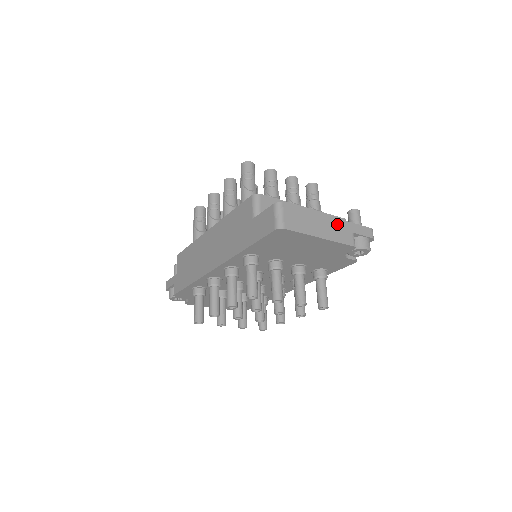
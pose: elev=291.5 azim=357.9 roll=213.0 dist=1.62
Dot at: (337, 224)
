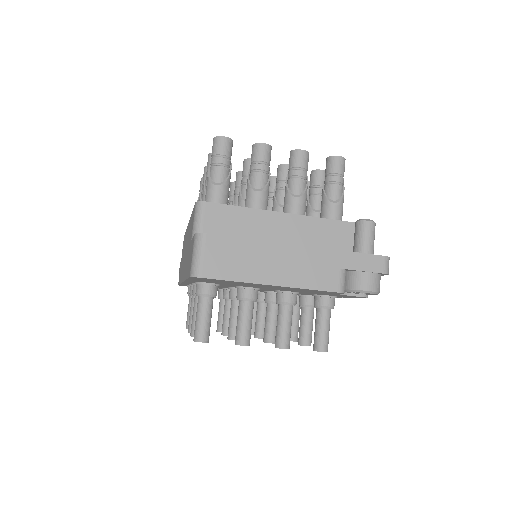
Dot at: (311, 257)
